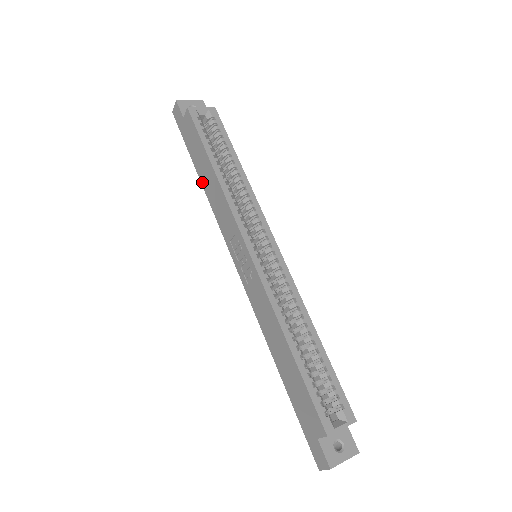
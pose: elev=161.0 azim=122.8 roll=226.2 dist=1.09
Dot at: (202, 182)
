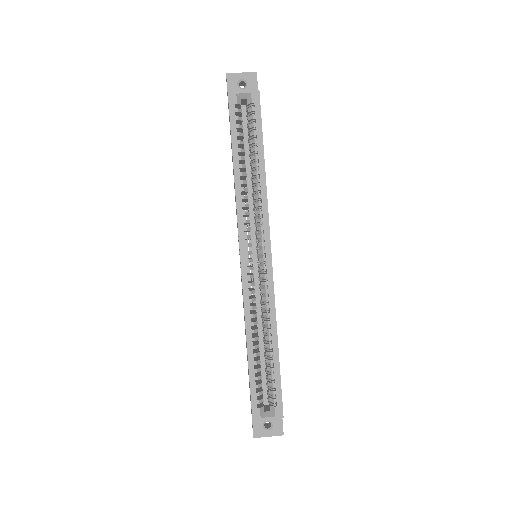
Dot at: occluded
